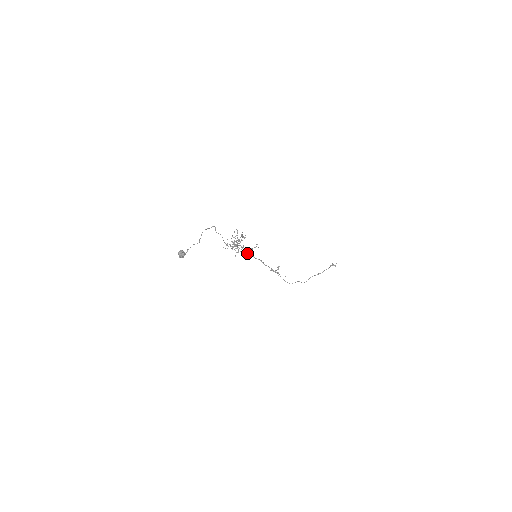
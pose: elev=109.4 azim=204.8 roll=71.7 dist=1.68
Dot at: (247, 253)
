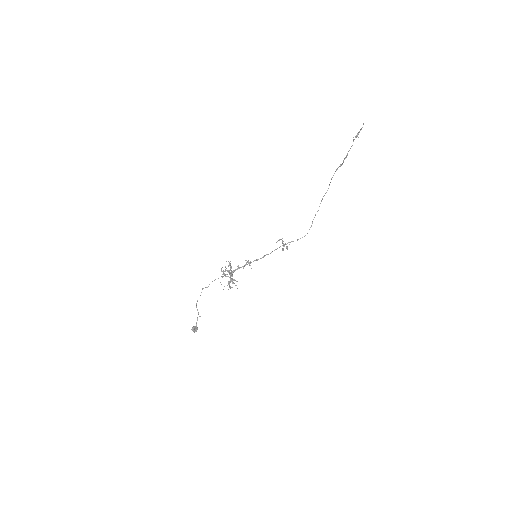
Dot at: occluded
